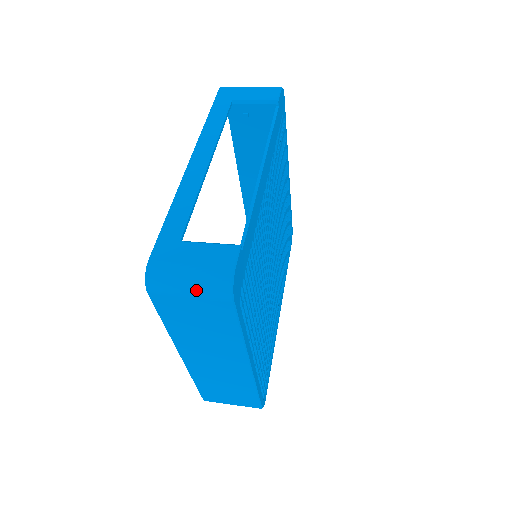
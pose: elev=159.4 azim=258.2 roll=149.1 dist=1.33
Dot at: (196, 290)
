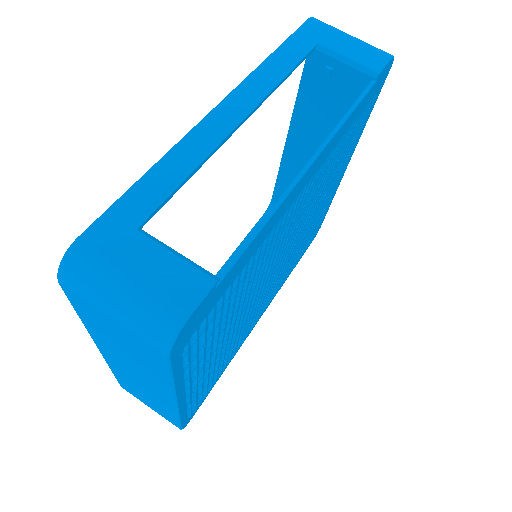
Dot at: (122, 316)
